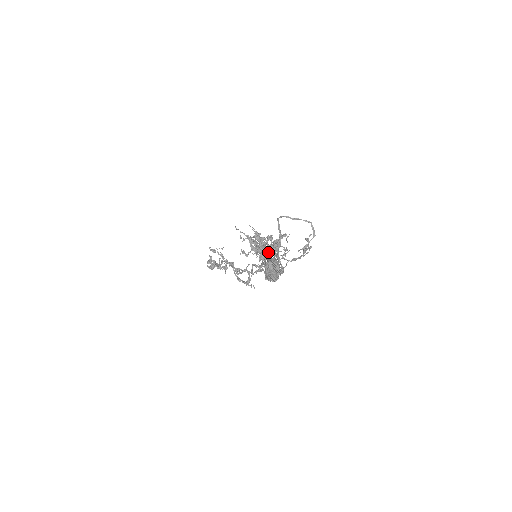
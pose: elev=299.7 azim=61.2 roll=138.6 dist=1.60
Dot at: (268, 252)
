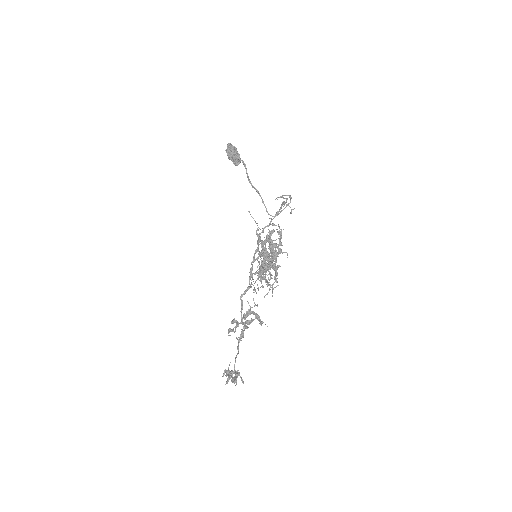
Dot at: occluded
